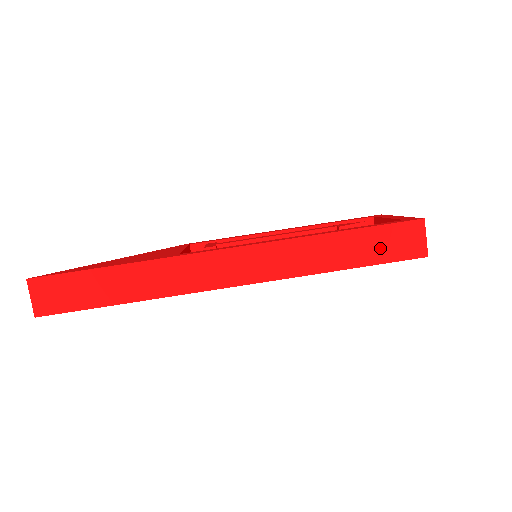
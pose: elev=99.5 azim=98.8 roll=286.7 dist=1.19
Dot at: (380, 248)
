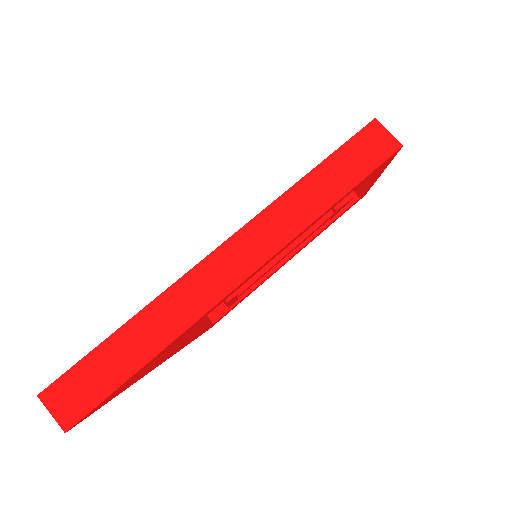
Dot at: (357, 163)
